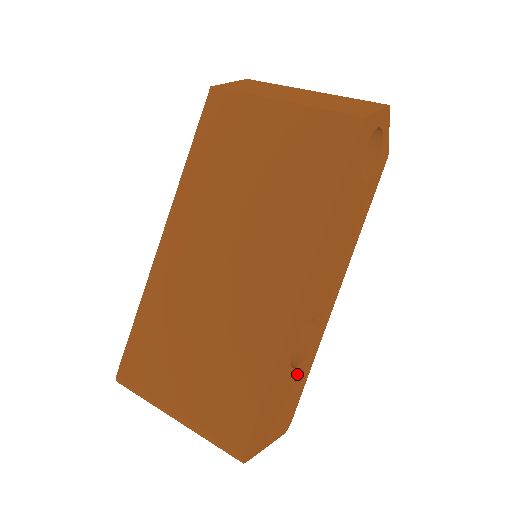
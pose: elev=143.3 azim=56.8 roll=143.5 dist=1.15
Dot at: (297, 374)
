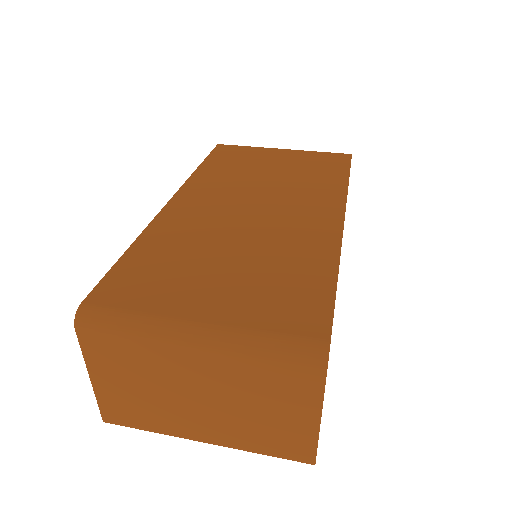
Dot at: occluded
